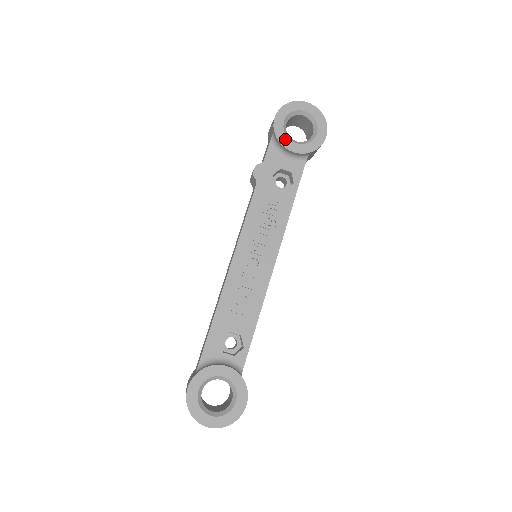
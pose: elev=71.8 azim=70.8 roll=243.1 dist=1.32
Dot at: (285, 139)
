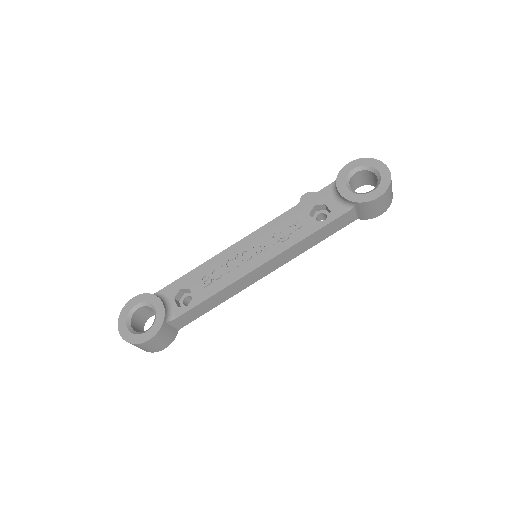
Dot at: (342, 182)
